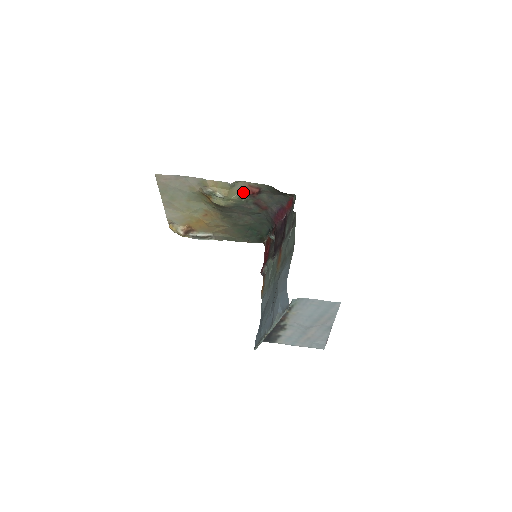
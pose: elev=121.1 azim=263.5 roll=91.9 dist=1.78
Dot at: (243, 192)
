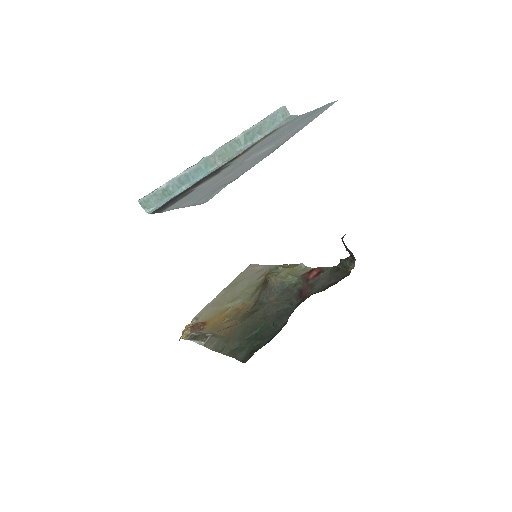
Dot at: (302, 275)
